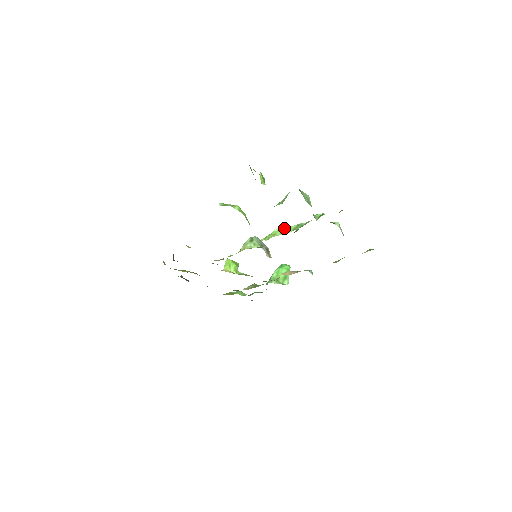
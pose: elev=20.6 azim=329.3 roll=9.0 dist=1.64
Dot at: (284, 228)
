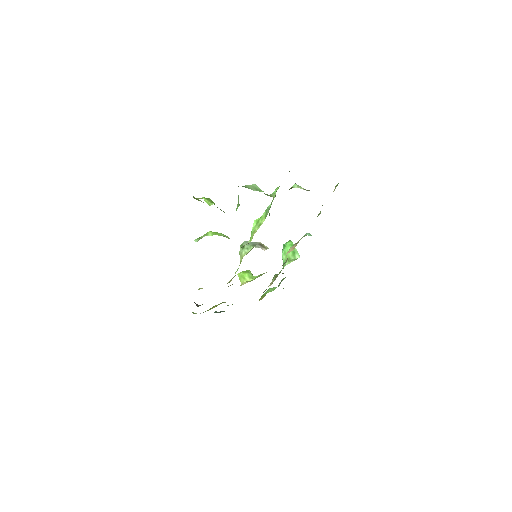
Dot at: (258, 221)
